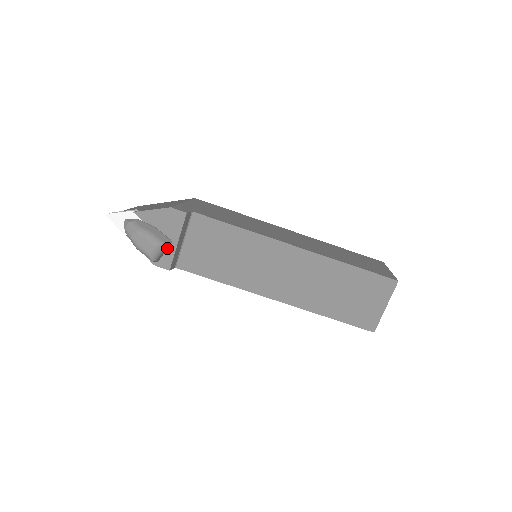
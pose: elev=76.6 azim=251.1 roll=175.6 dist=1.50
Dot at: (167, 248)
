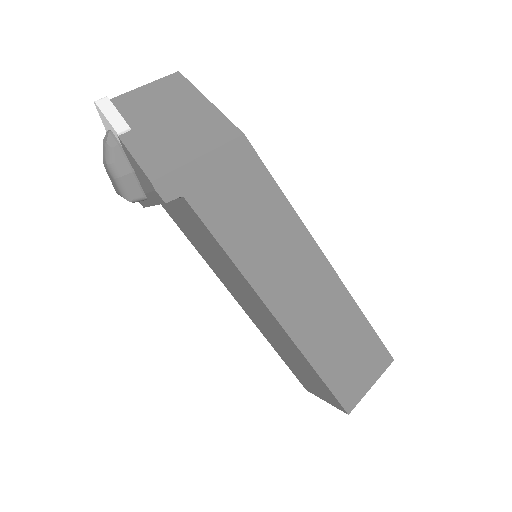
Dot at: occluded
